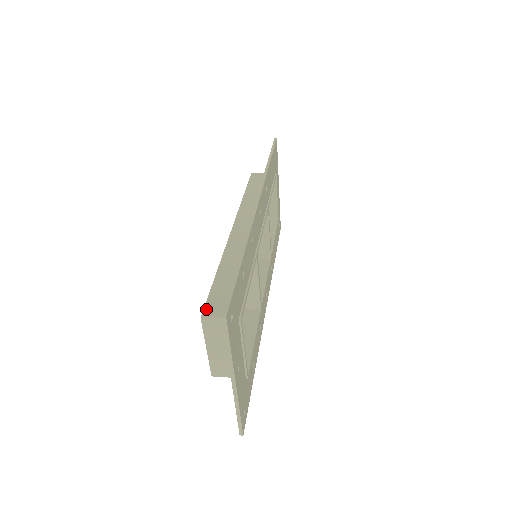
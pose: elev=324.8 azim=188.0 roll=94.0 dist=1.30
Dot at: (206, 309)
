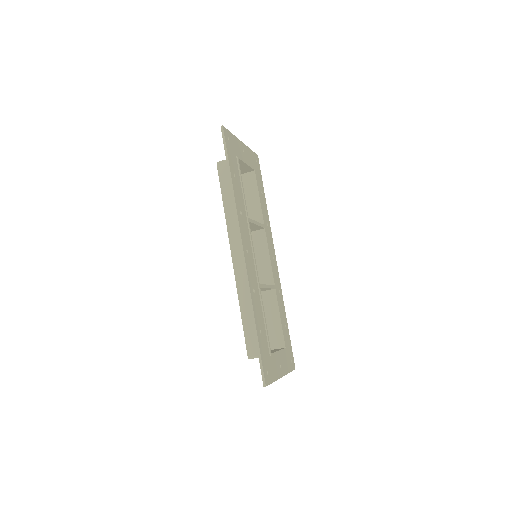
Dot at: (248, 352)
